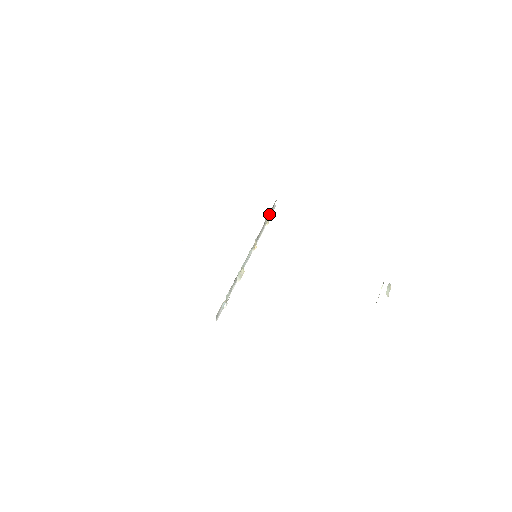
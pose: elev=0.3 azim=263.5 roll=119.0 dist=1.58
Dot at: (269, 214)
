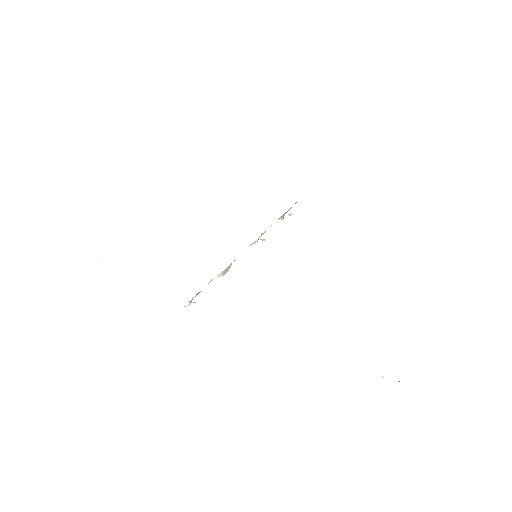
Dot at: (290, 208)
